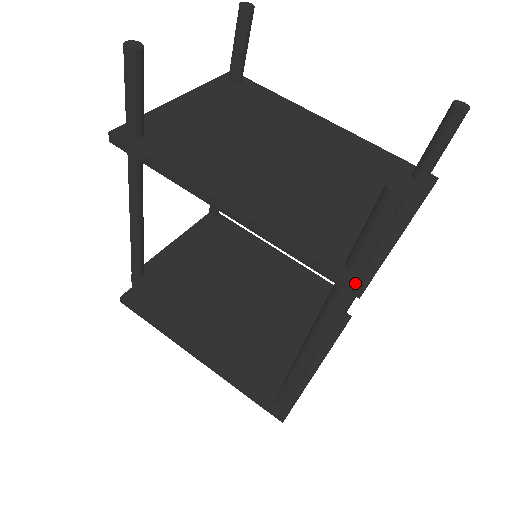
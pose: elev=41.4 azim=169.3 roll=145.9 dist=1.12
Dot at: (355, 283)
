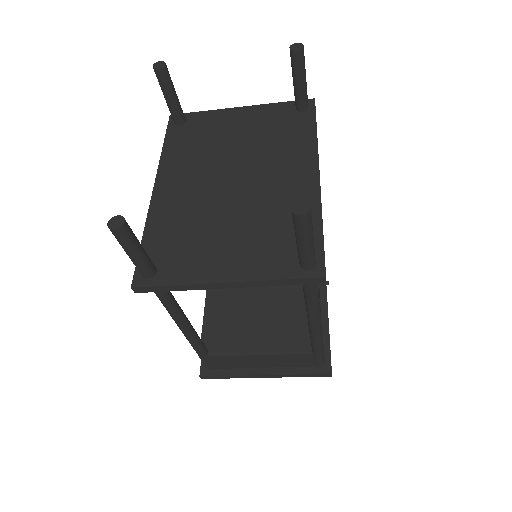
Dot at: (133, 280)
